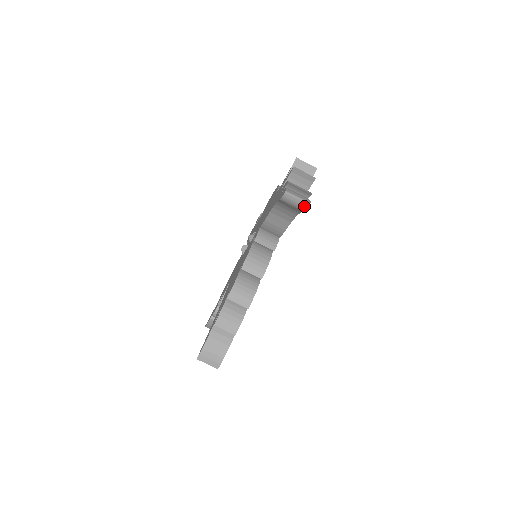
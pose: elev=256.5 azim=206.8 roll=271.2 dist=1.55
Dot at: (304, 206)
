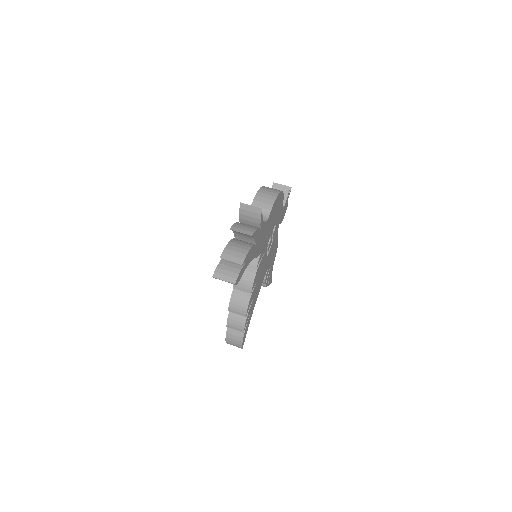
Dot at: occluded
